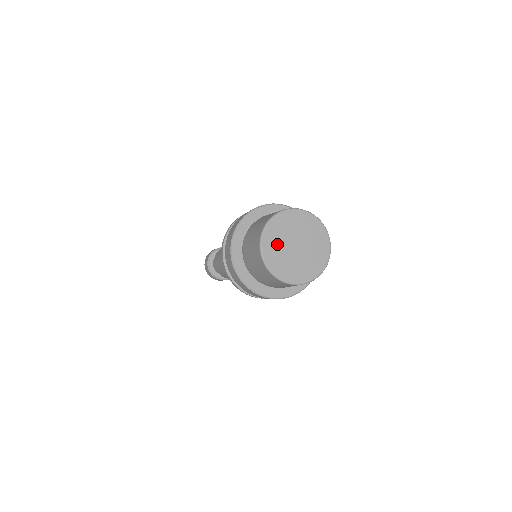
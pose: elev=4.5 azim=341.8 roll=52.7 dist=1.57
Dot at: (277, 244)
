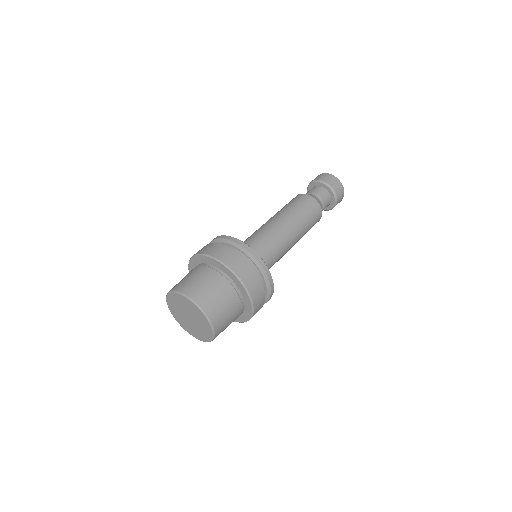
Dot at: (177, 310)
